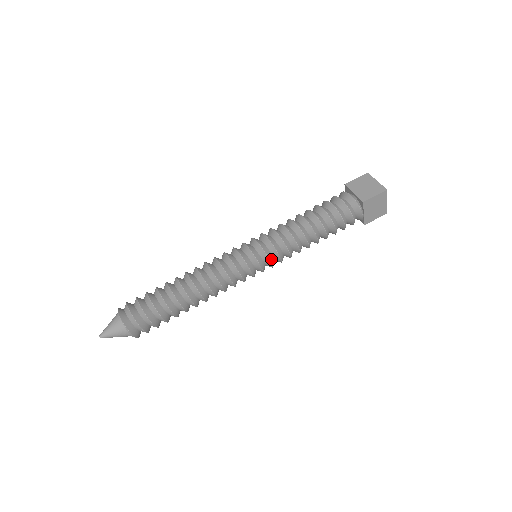
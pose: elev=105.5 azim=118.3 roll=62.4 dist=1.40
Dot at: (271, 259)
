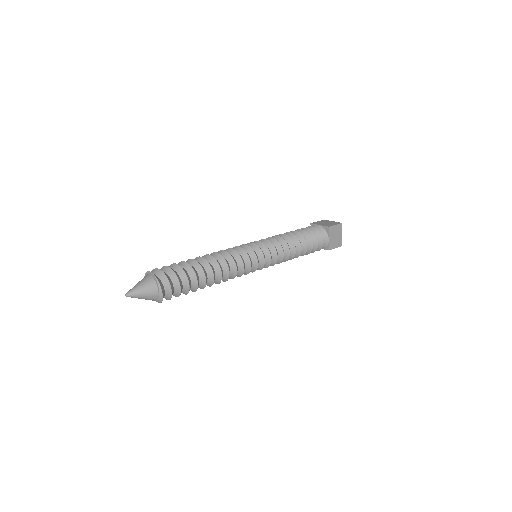
Dot at: (270, 254)
